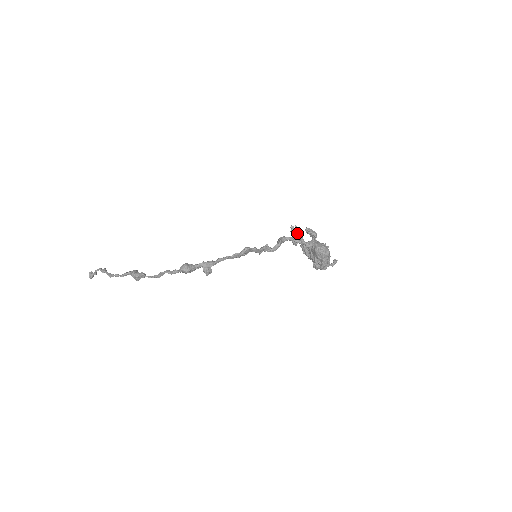
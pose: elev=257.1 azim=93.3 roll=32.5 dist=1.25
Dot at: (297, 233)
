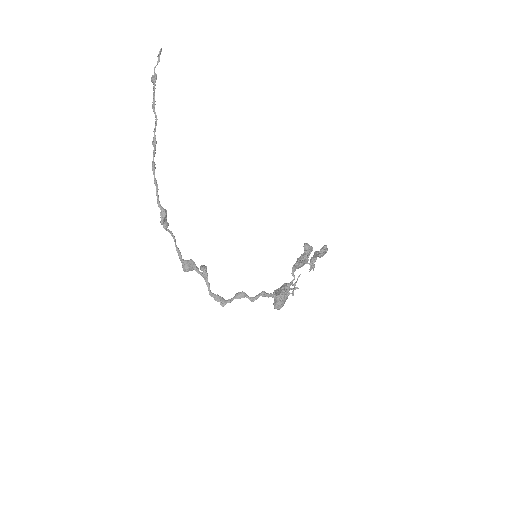
Dot at: occluded
